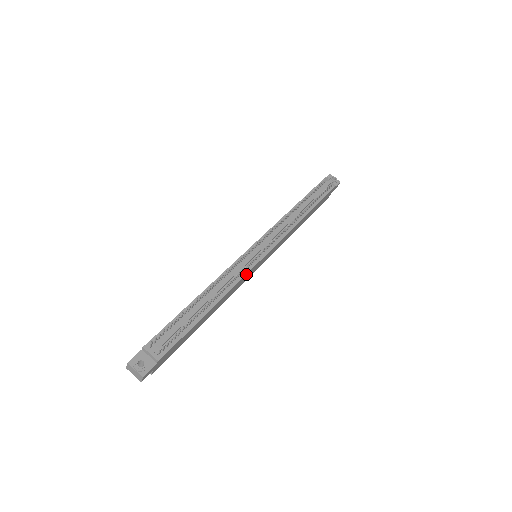
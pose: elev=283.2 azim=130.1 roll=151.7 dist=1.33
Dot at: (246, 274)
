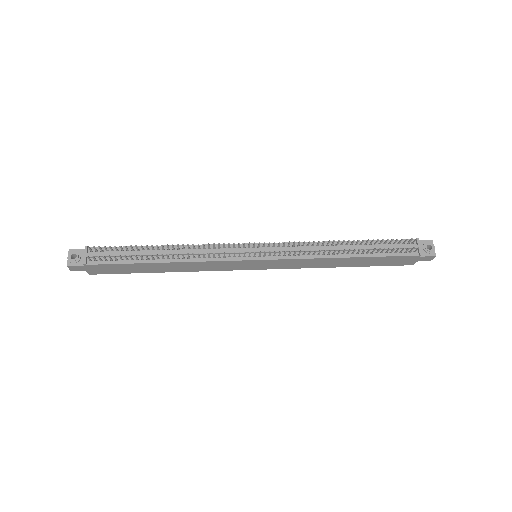
Dot at: (221, 261)
